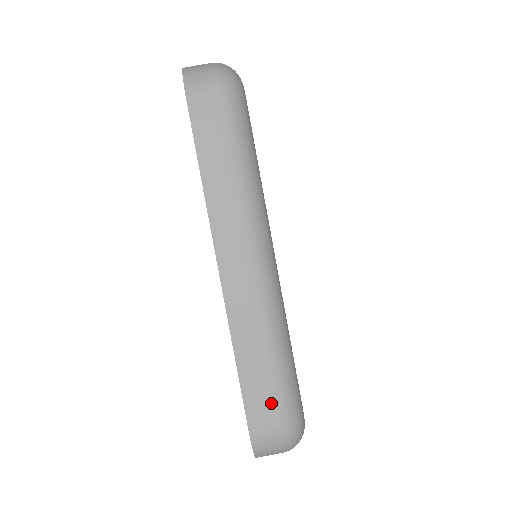
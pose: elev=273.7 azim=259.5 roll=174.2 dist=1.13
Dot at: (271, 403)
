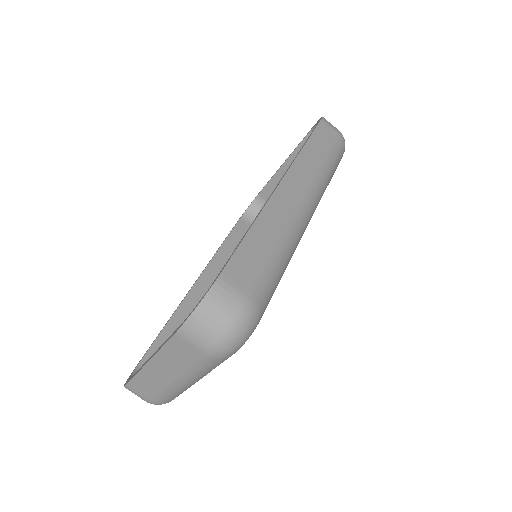
Dot at: (254, 275)
